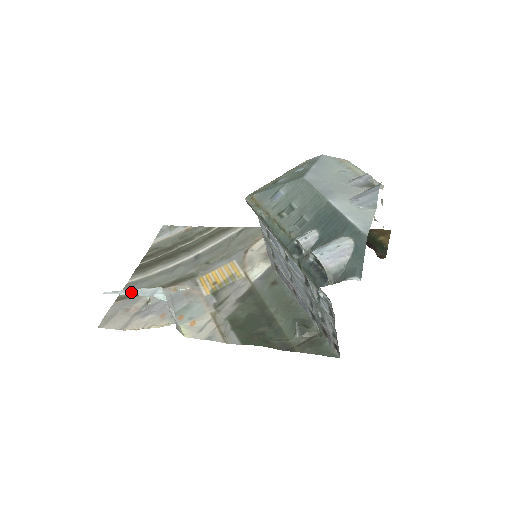
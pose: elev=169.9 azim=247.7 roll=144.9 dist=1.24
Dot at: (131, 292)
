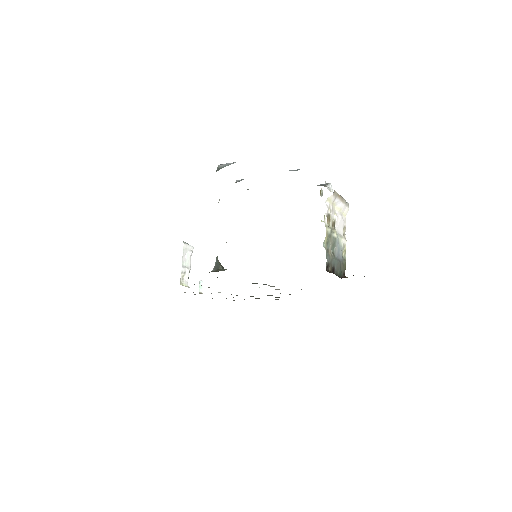
Dot at: occluded
